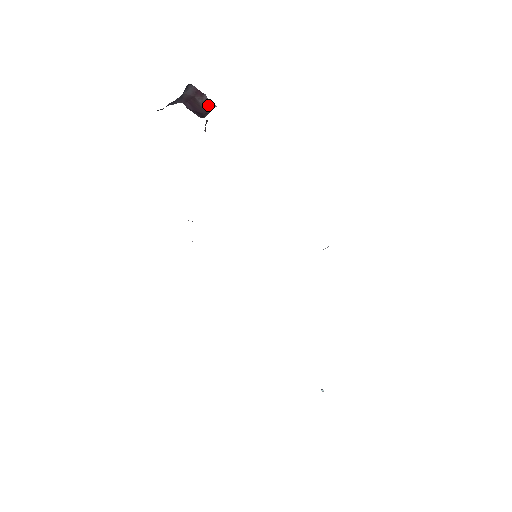
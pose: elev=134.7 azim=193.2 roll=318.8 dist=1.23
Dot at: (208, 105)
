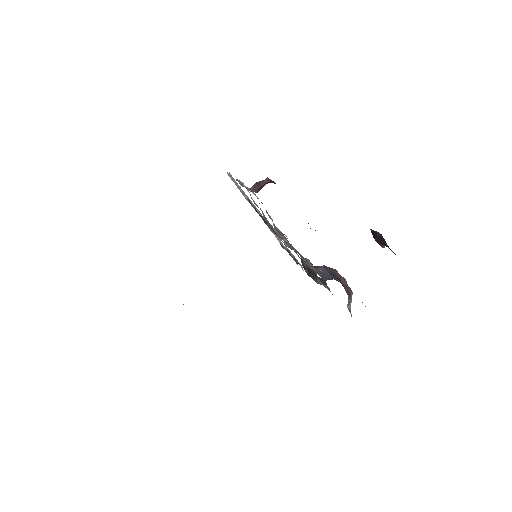
Dot at: (383, 245)
